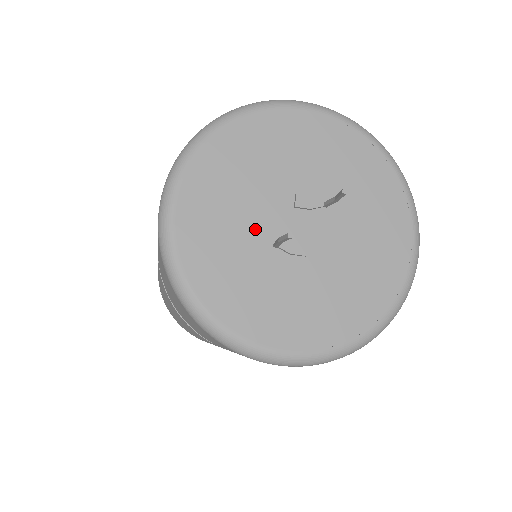
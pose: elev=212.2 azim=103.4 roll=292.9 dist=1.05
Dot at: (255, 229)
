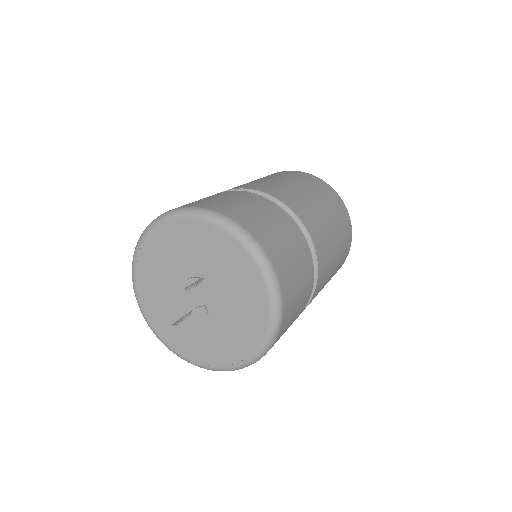
Dot at: (179, 307)
